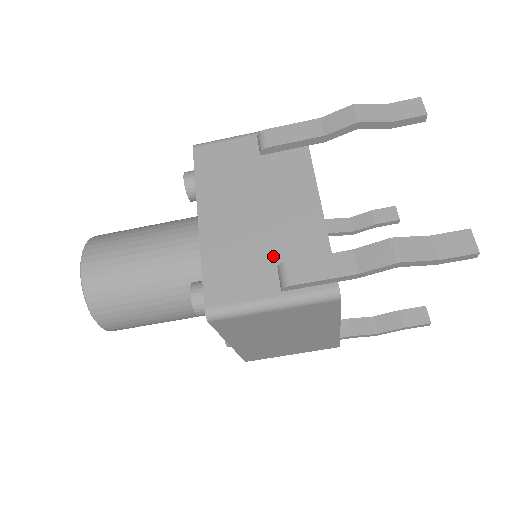
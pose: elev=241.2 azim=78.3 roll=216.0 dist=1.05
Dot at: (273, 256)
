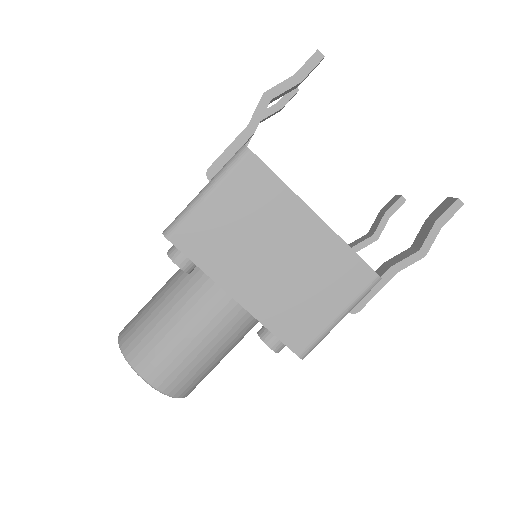
Dot at: occluded
